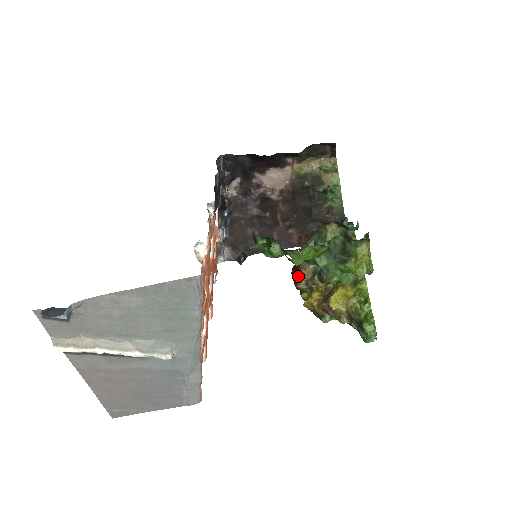
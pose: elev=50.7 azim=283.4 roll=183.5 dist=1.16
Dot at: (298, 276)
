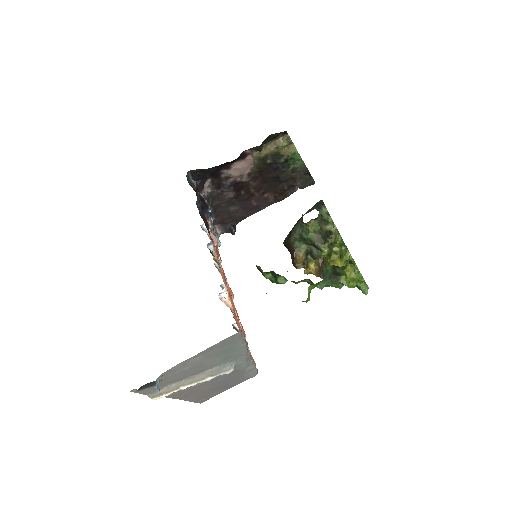
Dot at: (295, 262)
